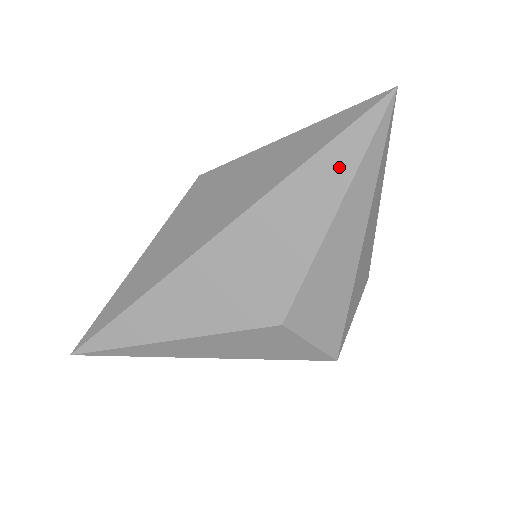
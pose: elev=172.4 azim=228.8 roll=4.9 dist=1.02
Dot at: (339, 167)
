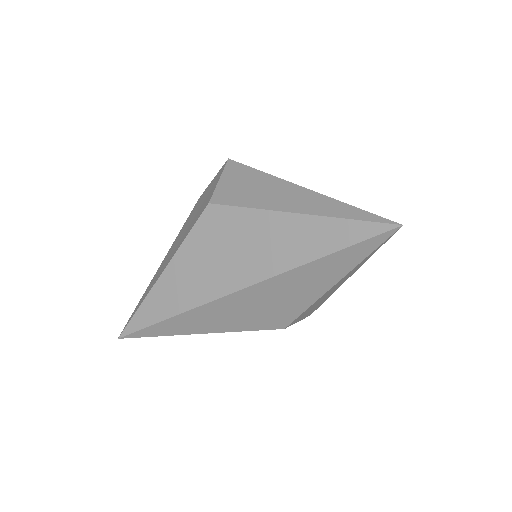
Dot at: (345, 263)
